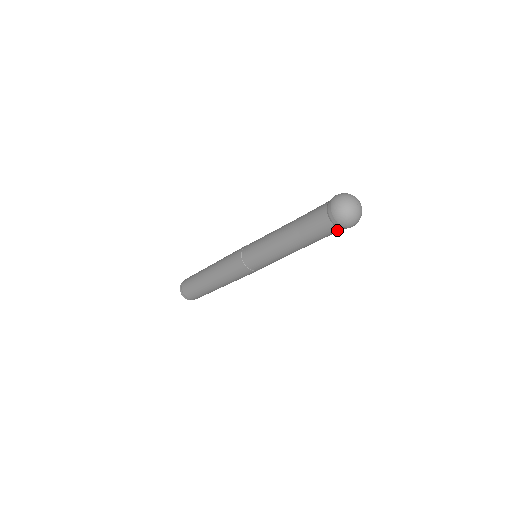
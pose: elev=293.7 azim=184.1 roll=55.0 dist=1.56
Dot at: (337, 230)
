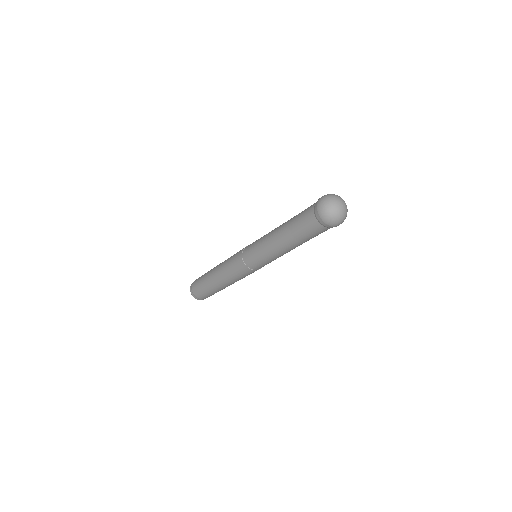
Dot at: (315, 223)
